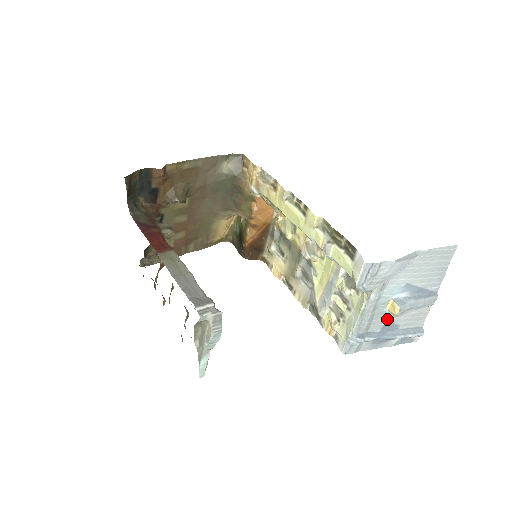
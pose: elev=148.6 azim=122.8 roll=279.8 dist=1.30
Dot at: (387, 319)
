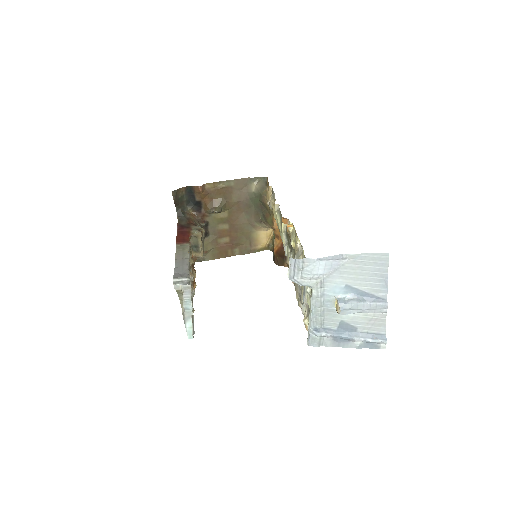
Dot at: (340, 318)
